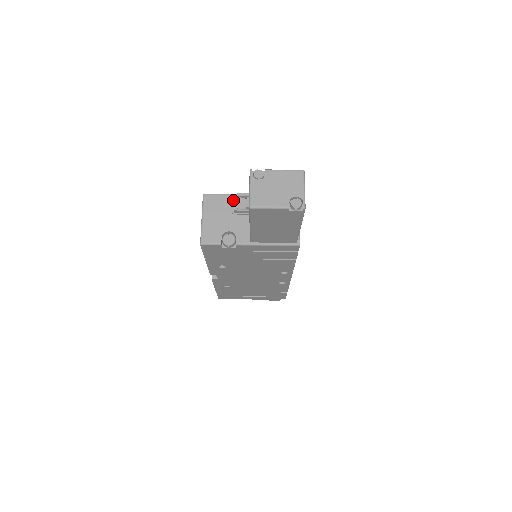
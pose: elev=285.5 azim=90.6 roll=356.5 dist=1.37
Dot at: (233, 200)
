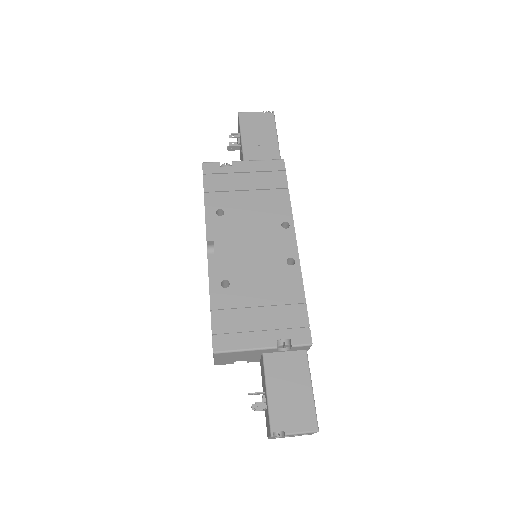
Dot at: occluded
